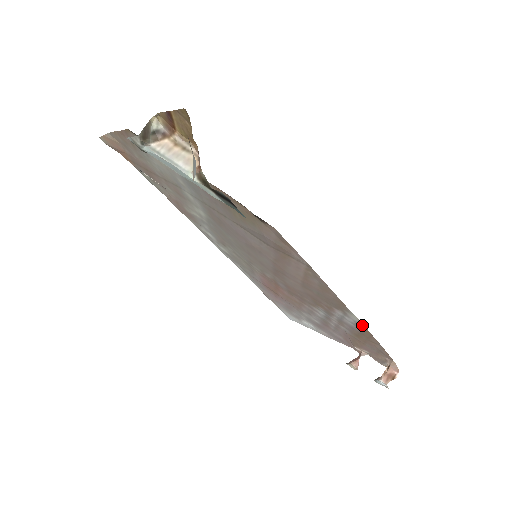
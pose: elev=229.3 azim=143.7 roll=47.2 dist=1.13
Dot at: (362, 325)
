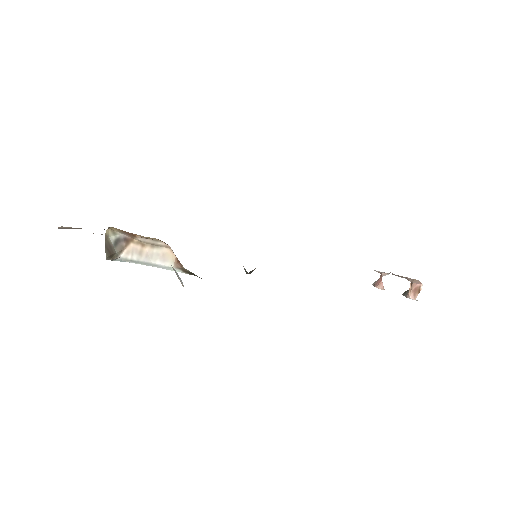
Dot at: occluded
